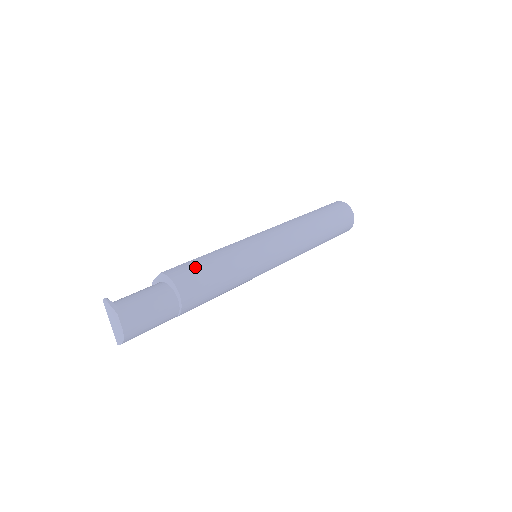
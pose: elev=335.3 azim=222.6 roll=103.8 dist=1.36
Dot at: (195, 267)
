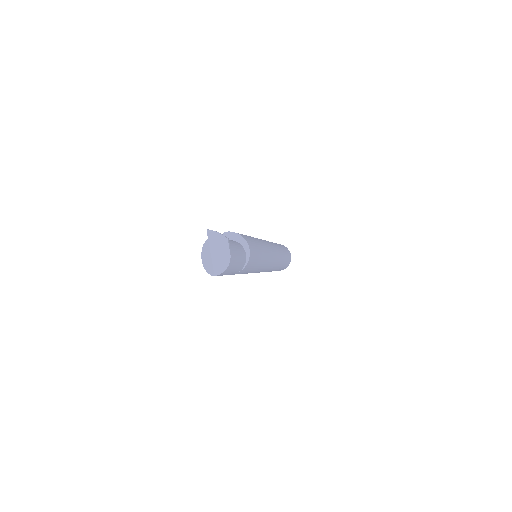
Dot at: (244, 235)
